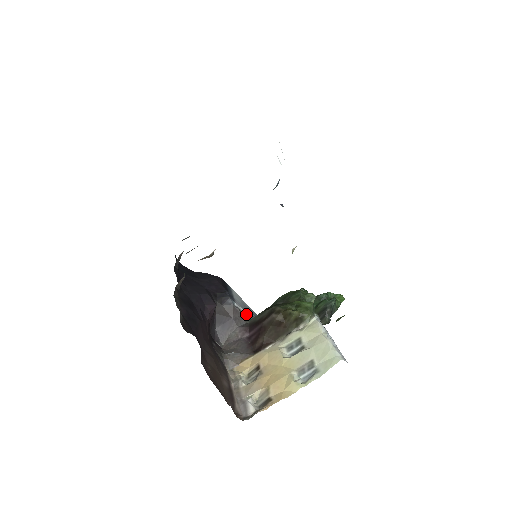
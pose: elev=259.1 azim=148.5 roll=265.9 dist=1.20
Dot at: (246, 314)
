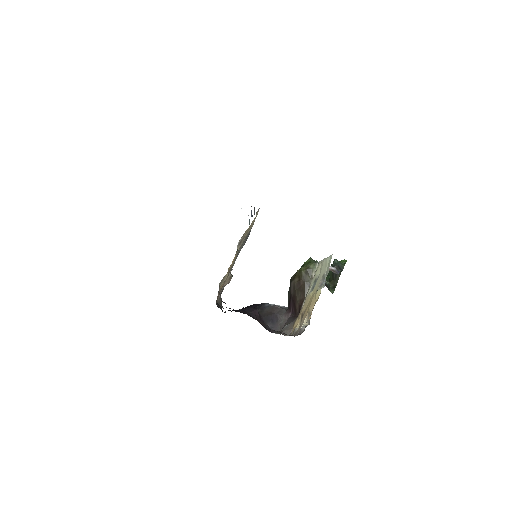
Dot at: (284, 307)
